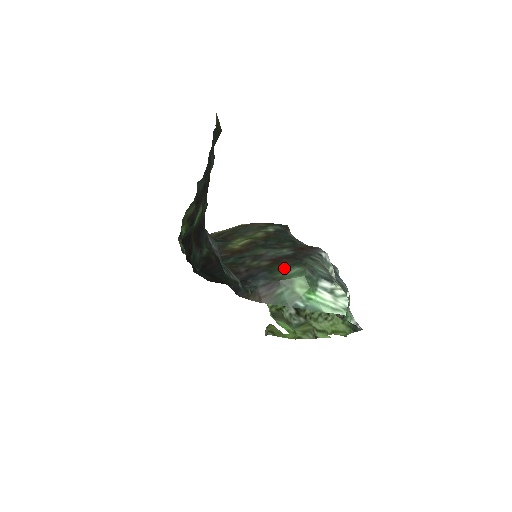
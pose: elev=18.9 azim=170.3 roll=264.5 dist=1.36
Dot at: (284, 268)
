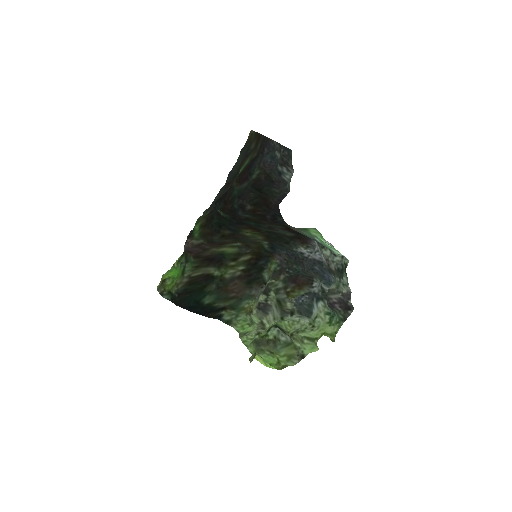
Dot at: occluded
